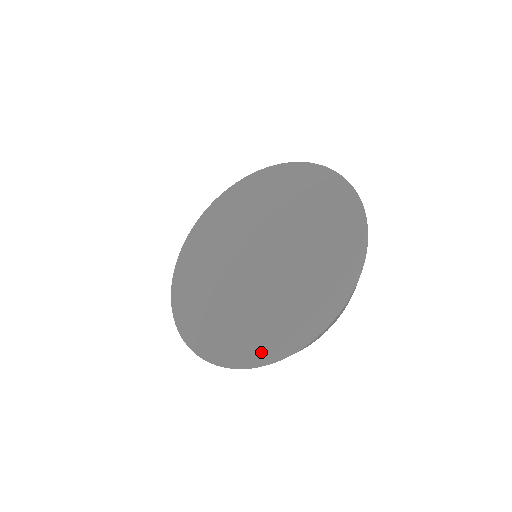
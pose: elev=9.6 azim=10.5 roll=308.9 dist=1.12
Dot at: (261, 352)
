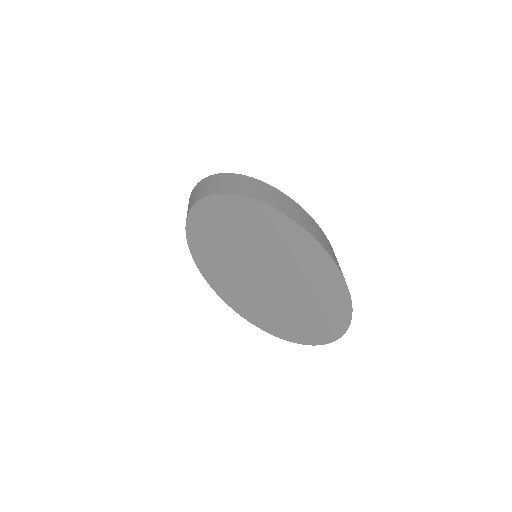
Dot at: (320, 337)
